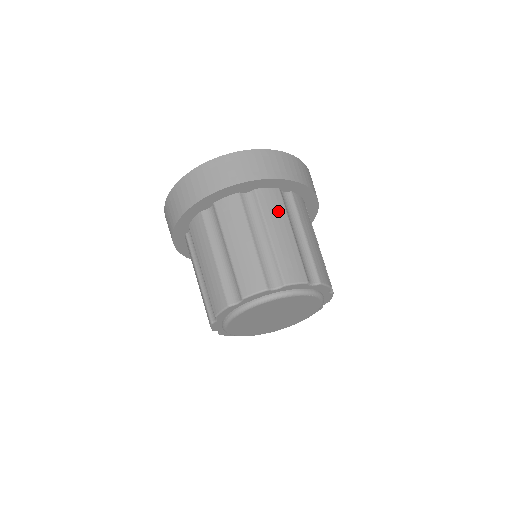
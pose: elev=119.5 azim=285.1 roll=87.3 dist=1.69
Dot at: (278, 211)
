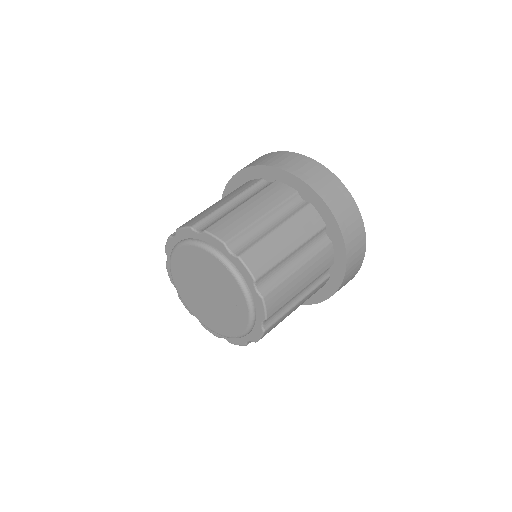
Dot at: (273, 198)
